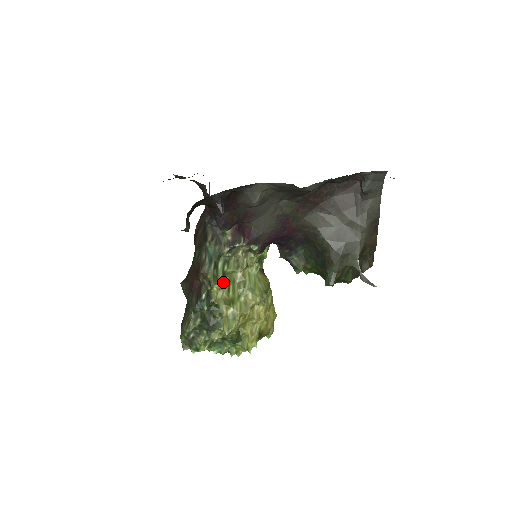
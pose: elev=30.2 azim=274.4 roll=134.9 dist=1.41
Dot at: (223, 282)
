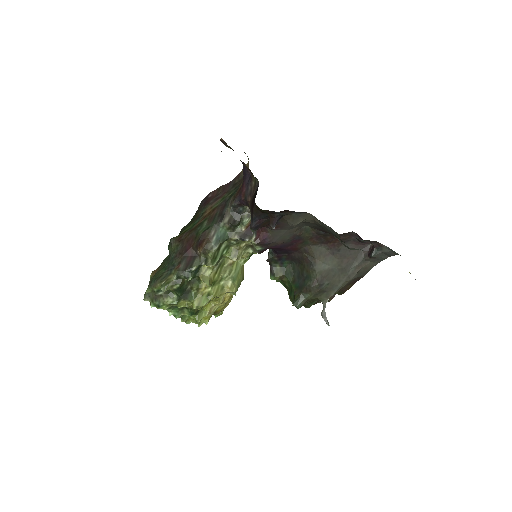
Dot at: (217, 264)
